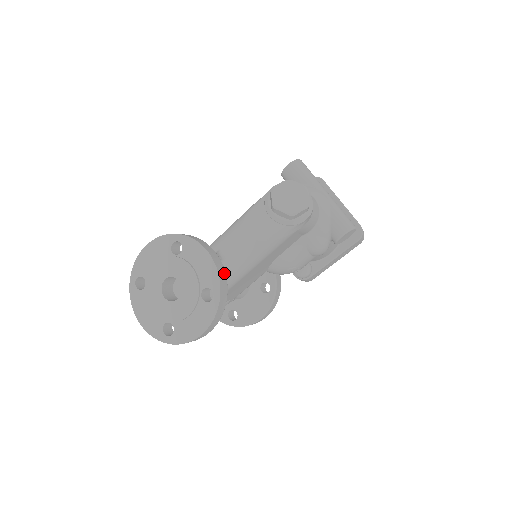
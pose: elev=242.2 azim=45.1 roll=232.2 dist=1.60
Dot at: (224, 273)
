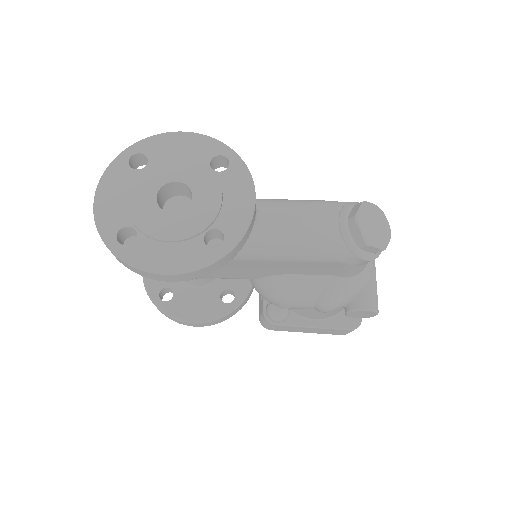
Dot at: (249, 234)
